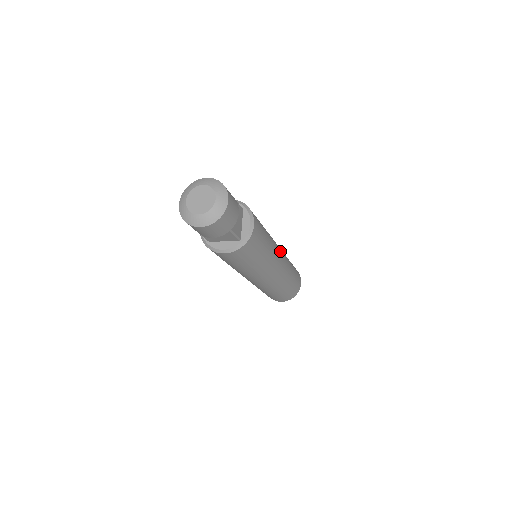
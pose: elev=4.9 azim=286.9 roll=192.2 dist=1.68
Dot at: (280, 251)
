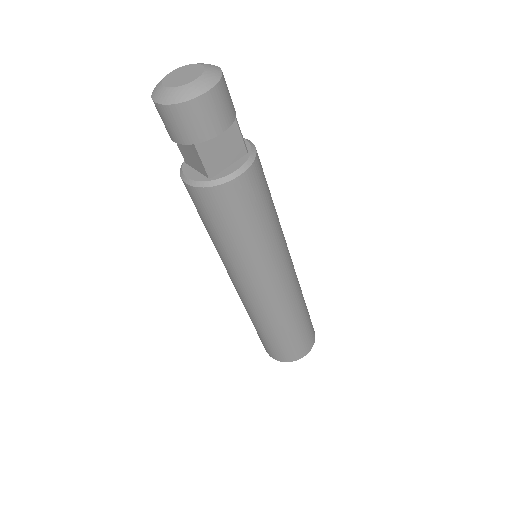
Dot at: (286, 272)
